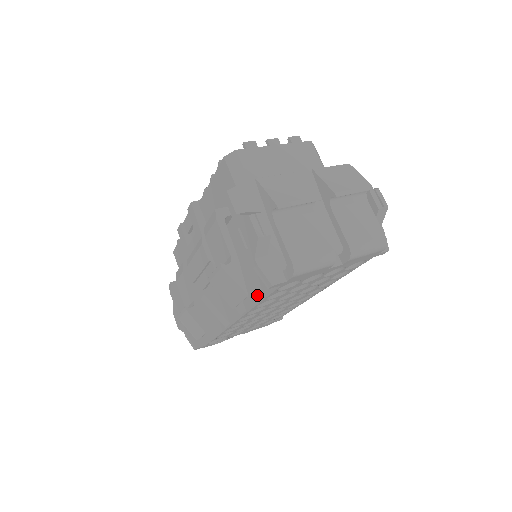
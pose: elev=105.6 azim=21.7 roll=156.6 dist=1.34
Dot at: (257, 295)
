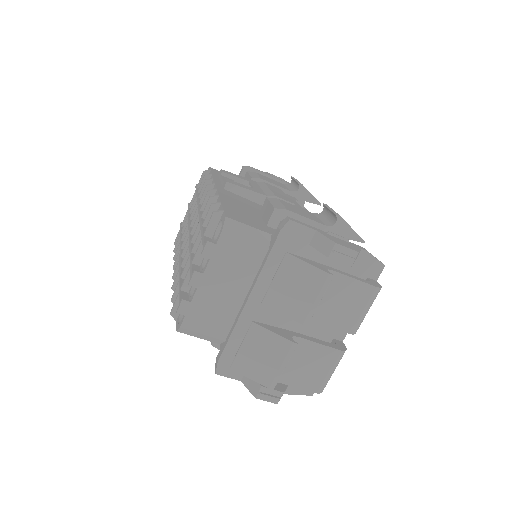
Dot at: occluded
